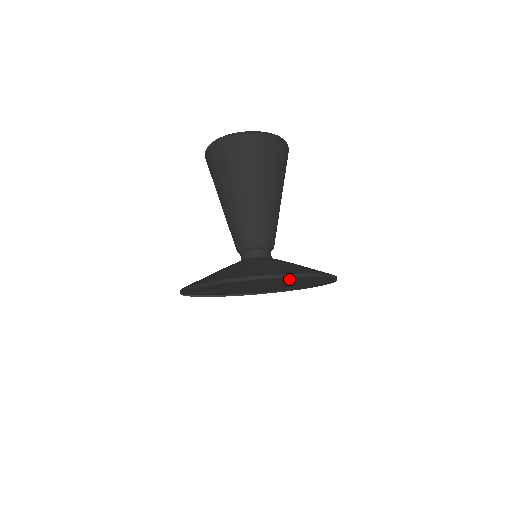
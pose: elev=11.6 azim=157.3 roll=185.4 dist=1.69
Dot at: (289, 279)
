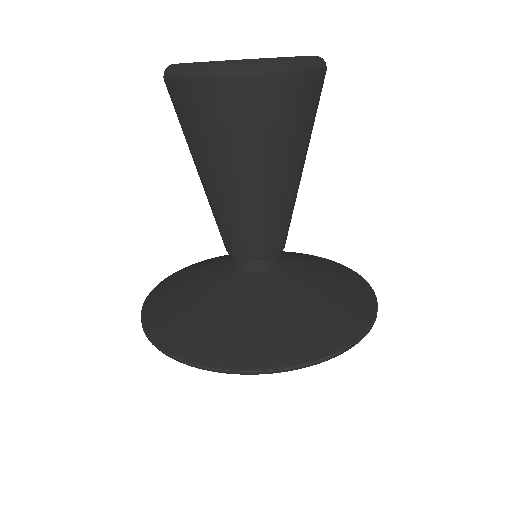
Dot at: occluded
